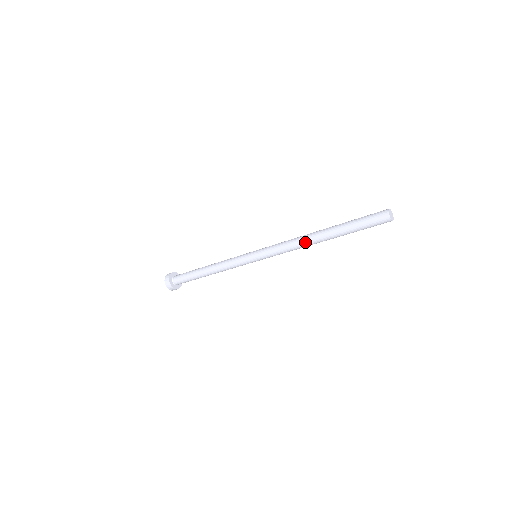
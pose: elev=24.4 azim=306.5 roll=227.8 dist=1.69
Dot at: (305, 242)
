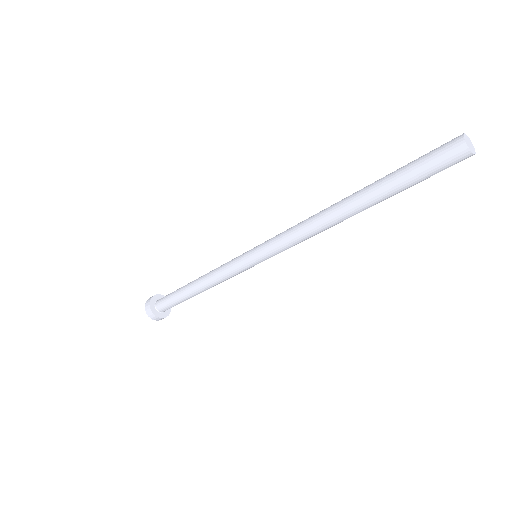
Dot at: (322, 218)
